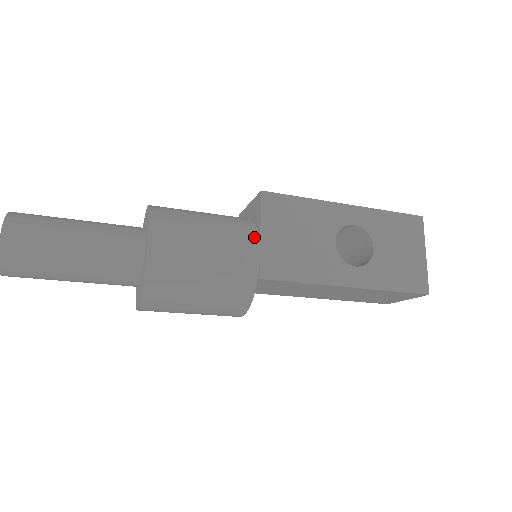
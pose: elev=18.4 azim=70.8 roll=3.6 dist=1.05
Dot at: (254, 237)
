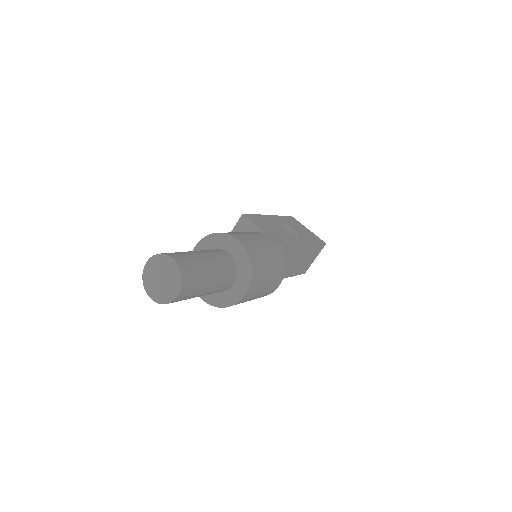
Dot at: (261, 233)
